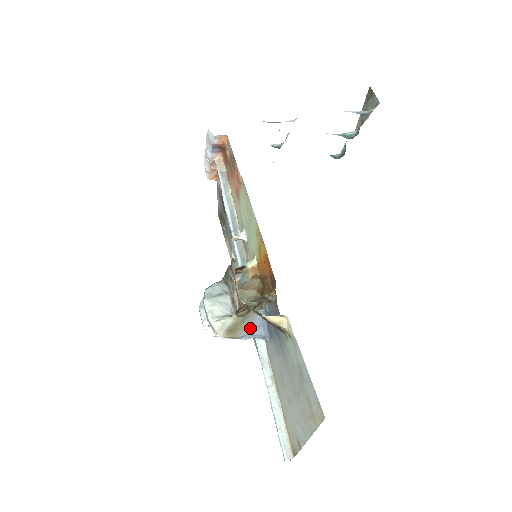
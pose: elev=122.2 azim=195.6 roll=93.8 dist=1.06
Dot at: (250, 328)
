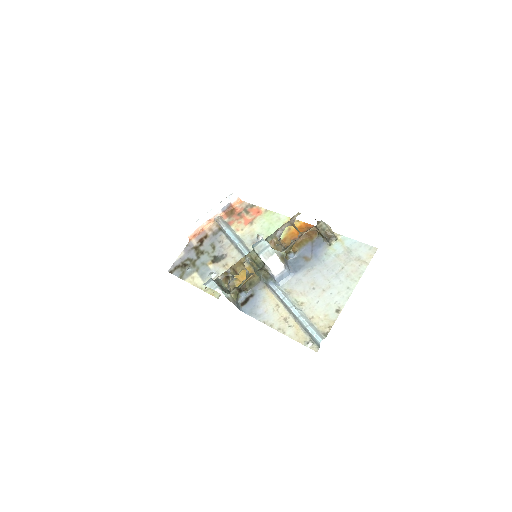
Dot at: (286, 264)
